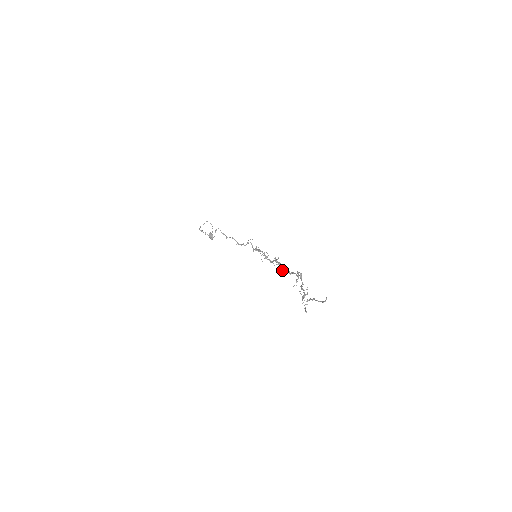
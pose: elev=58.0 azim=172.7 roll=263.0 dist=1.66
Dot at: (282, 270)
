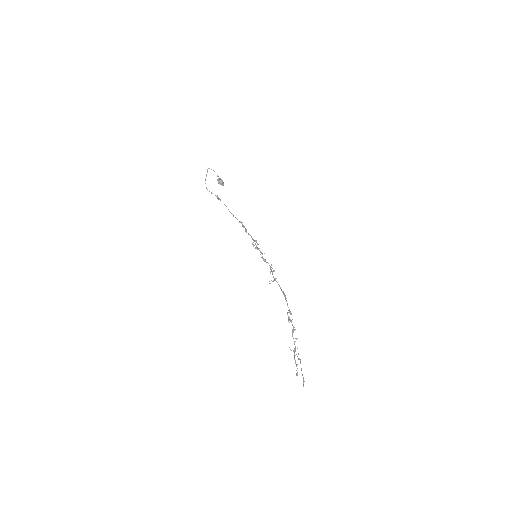
Dot at: occluded
